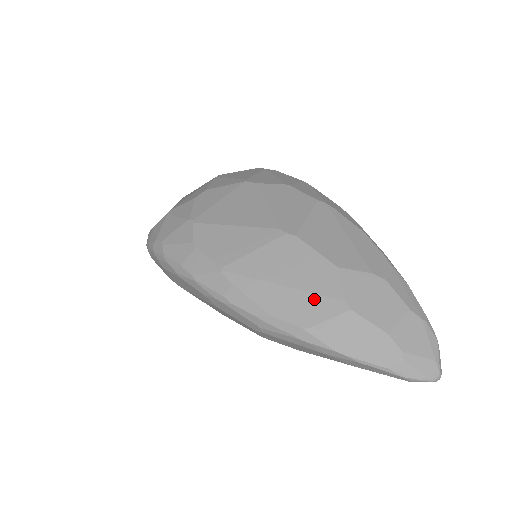
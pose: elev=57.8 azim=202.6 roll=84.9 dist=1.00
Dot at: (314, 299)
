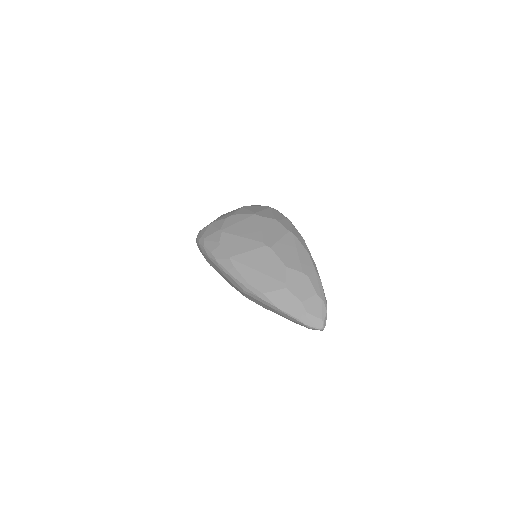
Dot at: (271, 280)
